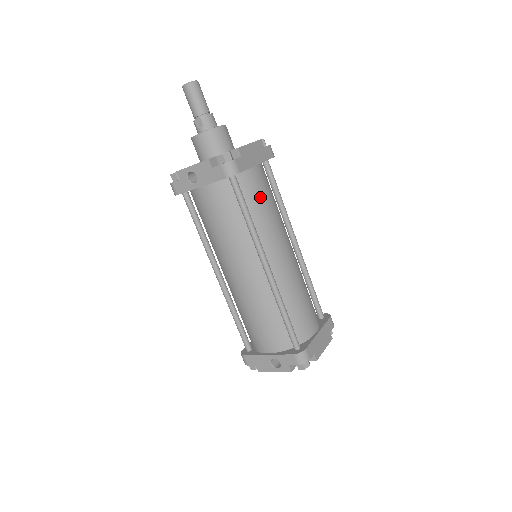
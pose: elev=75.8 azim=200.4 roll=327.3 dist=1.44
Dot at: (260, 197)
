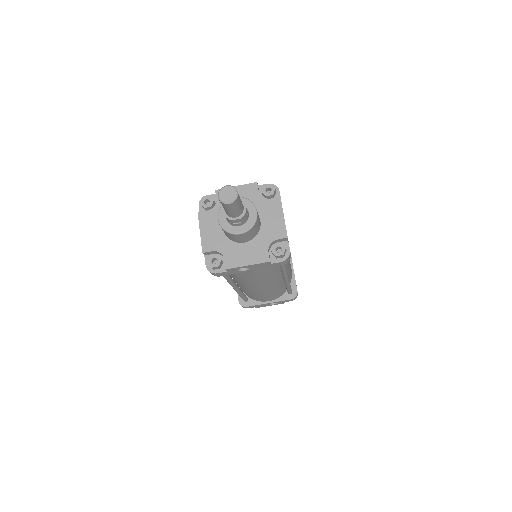
Dot at: occluded
